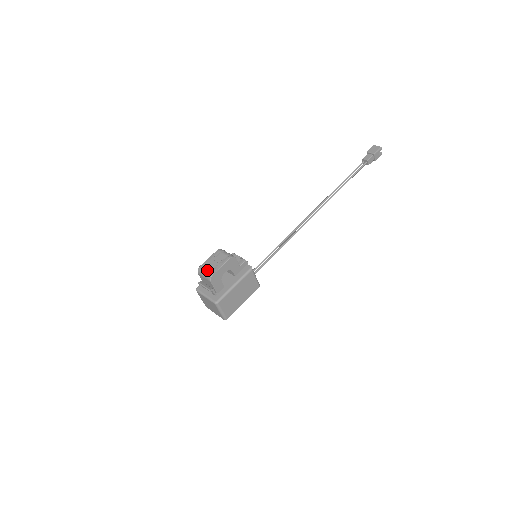
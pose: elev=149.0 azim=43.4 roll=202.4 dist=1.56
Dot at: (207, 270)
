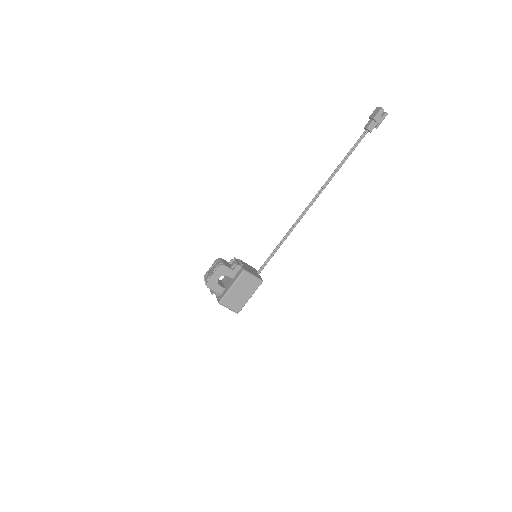
Dot at: (206, 279)
